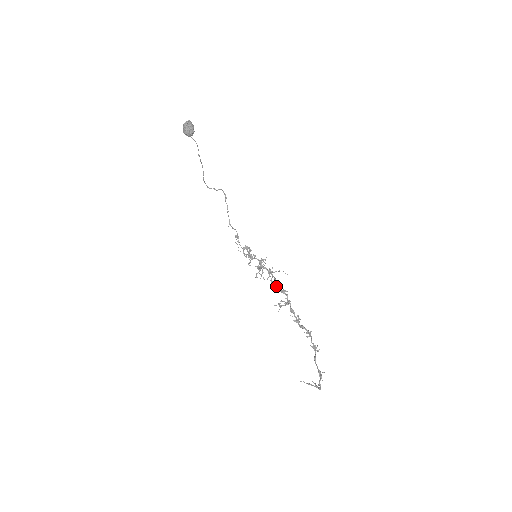
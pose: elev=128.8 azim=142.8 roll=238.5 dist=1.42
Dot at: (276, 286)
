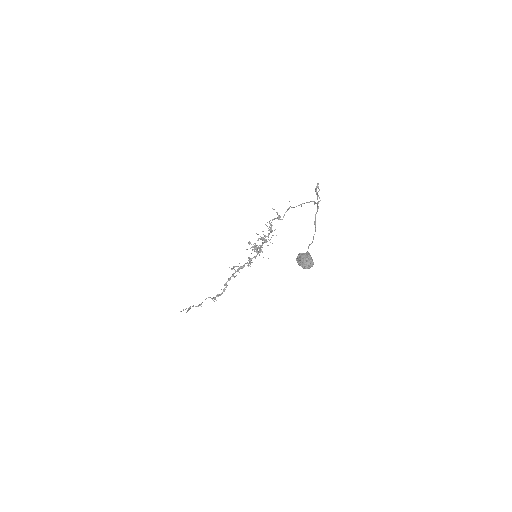
Dot at: (250, 259)
